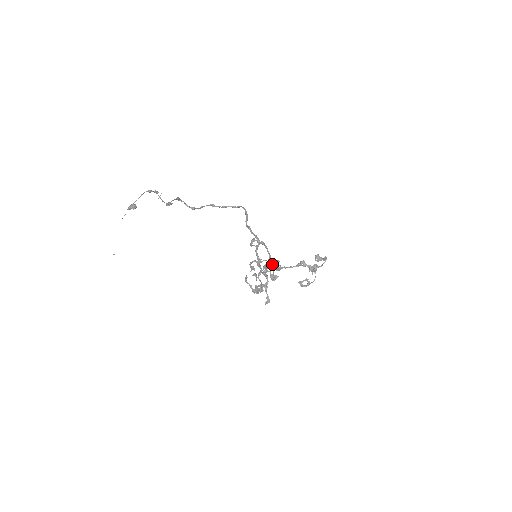
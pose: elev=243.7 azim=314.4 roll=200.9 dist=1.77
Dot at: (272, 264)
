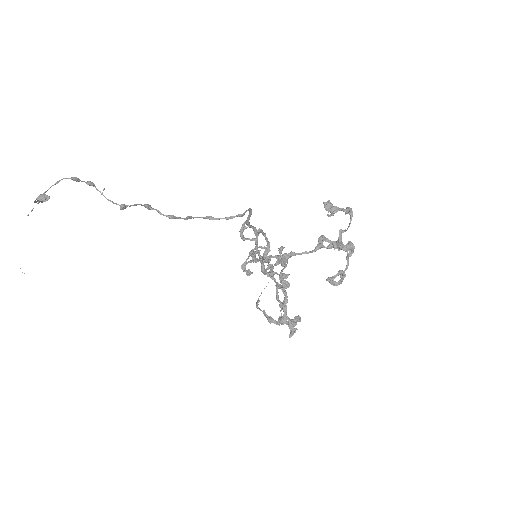
Dot at: (280, 261)
